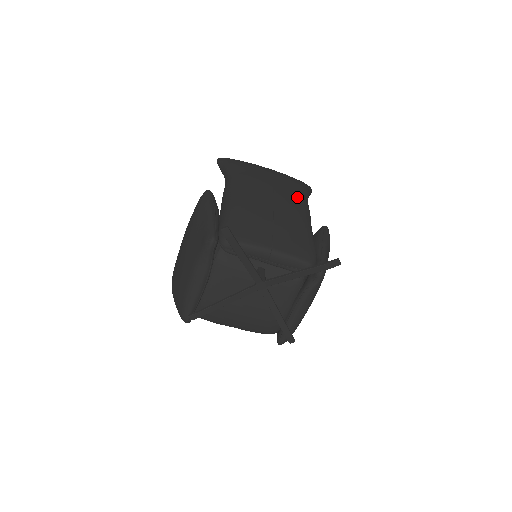
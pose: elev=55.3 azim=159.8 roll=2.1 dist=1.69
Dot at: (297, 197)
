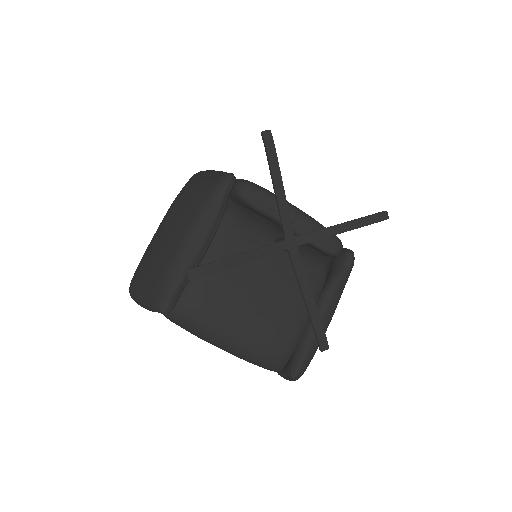
Dot at: occluded
